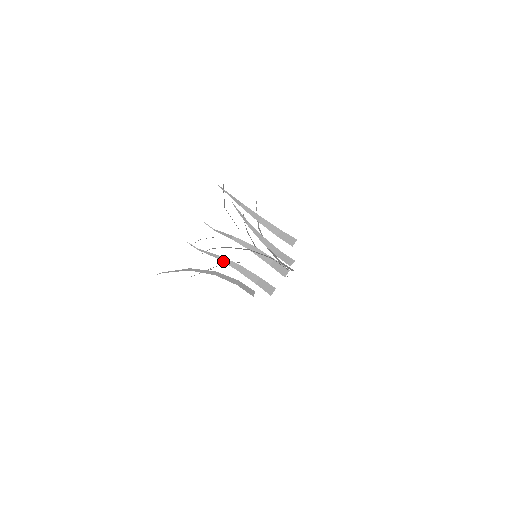
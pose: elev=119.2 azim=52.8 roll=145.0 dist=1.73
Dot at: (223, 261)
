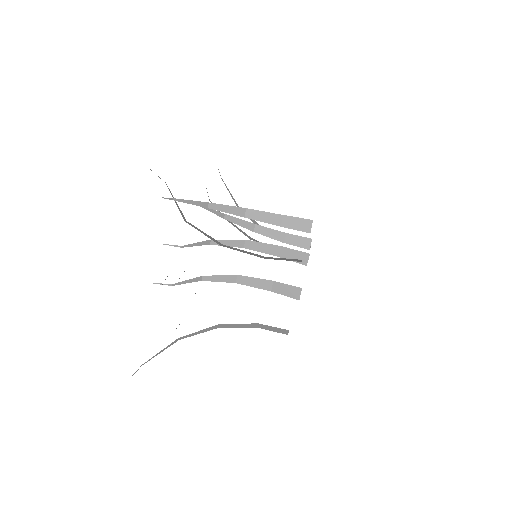
Dot at: (213, 280)
